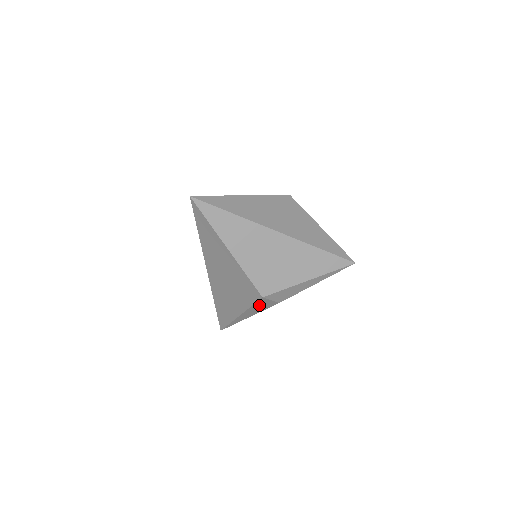
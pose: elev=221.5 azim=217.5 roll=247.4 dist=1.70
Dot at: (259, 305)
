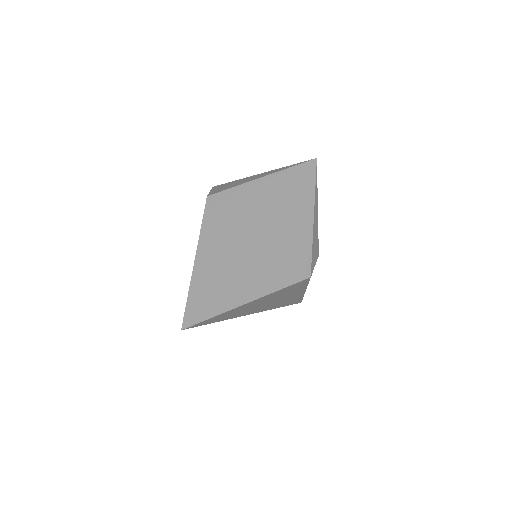
Dot at: occluded
